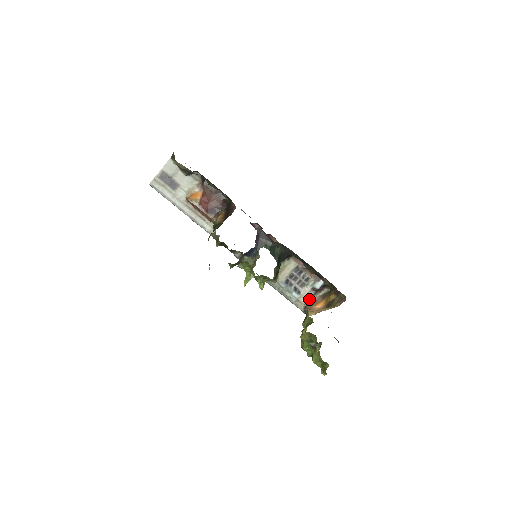
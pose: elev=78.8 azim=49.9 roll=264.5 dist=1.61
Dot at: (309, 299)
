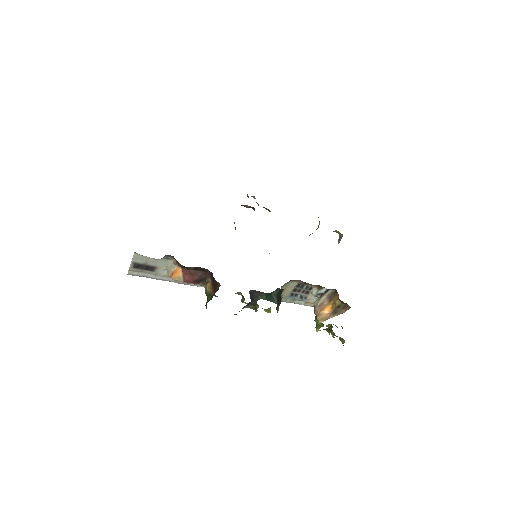
Dot at: (316, 299)
